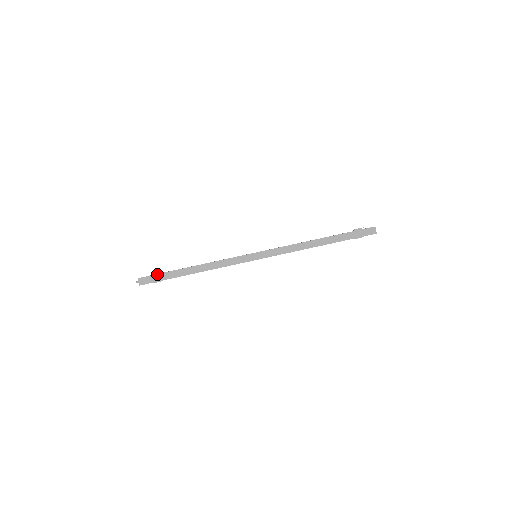
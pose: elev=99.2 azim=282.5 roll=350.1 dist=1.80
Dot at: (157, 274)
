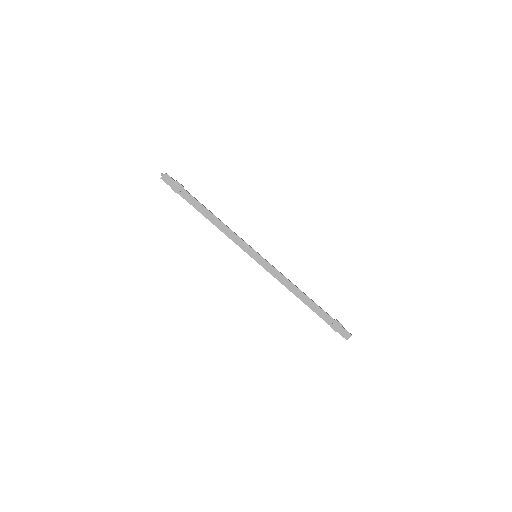
Dot at: (181, 186)
